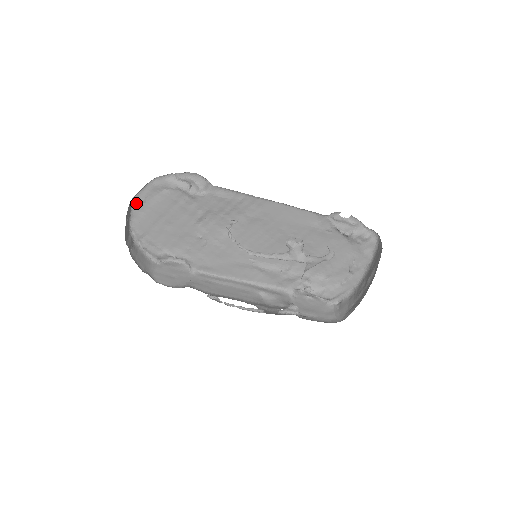
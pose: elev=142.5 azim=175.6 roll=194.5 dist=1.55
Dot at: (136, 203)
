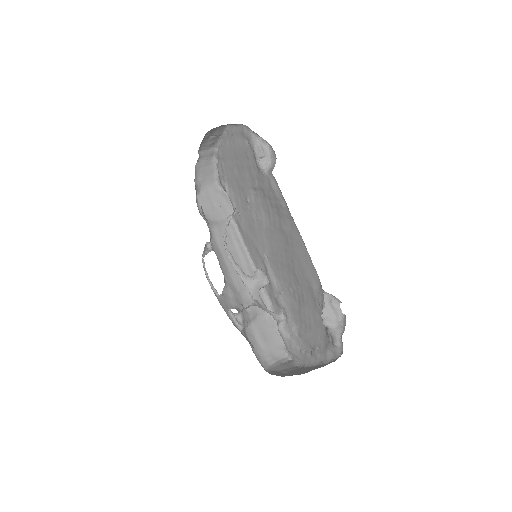
Dot at: (229, 131)
